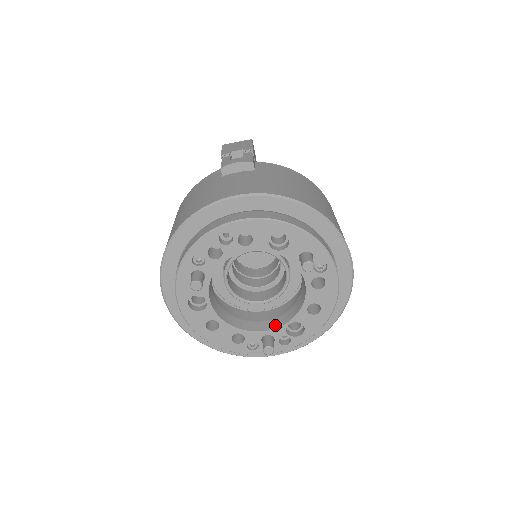
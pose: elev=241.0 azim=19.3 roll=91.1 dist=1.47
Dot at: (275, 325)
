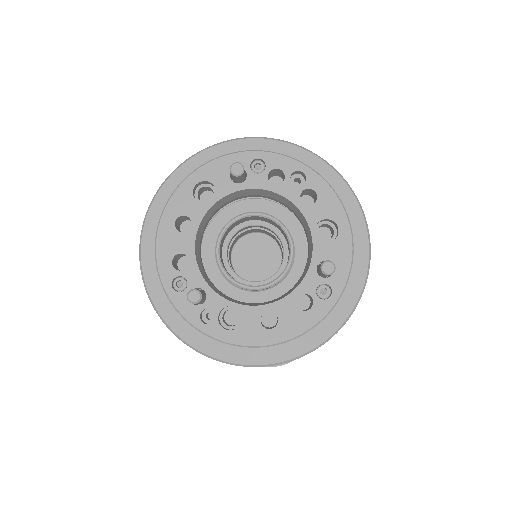
Dot at: (221, 294)
